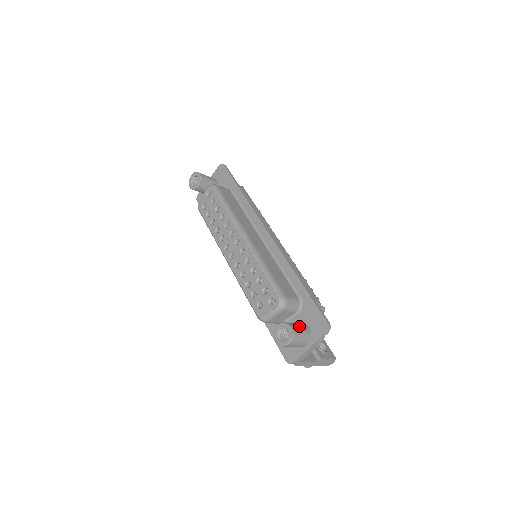
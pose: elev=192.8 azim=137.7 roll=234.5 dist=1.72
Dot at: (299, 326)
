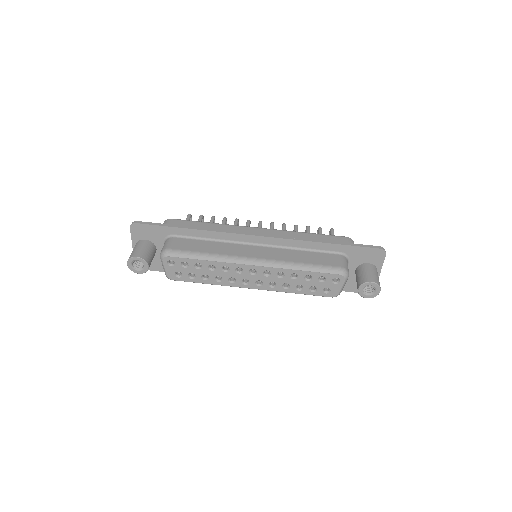
Dot at: (368, 272)
